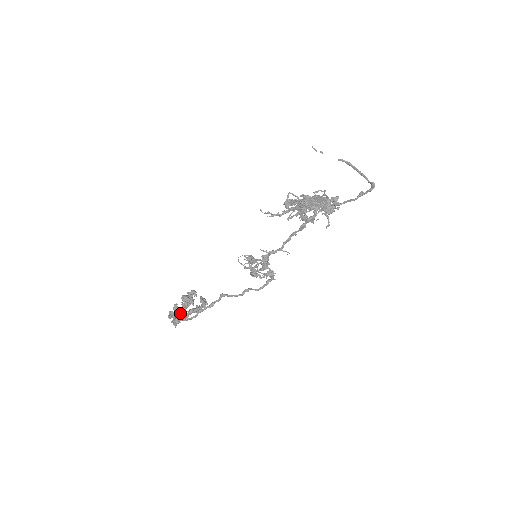
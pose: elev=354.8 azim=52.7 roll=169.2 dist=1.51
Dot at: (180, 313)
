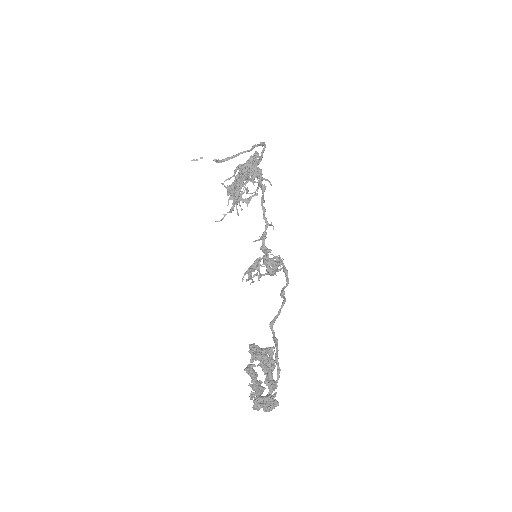
Dot at: (267, 379)
